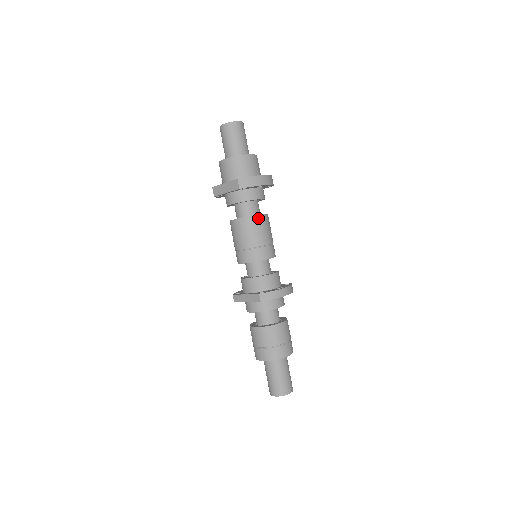
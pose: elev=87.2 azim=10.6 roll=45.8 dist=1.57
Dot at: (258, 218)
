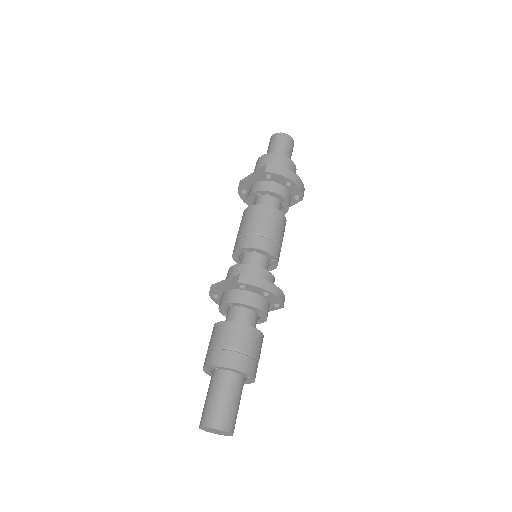
Dot at: (273, 210)
